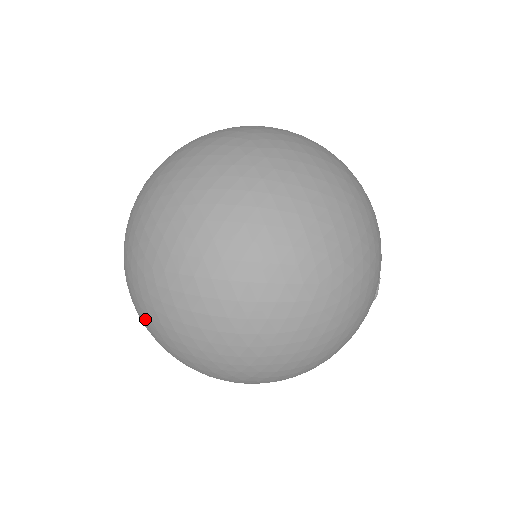
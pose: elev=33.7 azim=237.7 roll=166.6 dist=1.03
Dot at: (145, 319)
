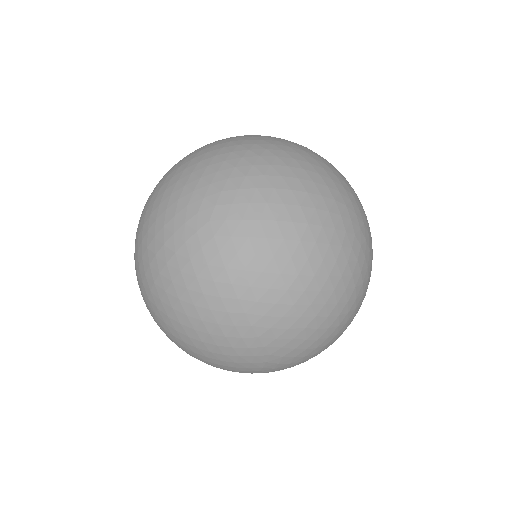
Dot at: (185, 286)
